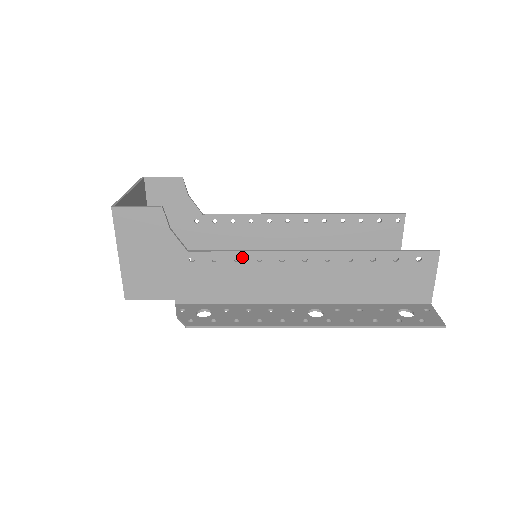
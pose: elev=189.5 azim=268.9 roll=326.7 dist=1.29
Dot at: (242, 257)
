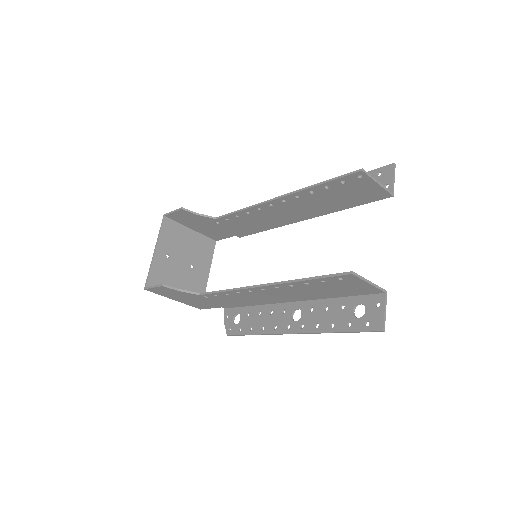
Dot at: (228, 293)
